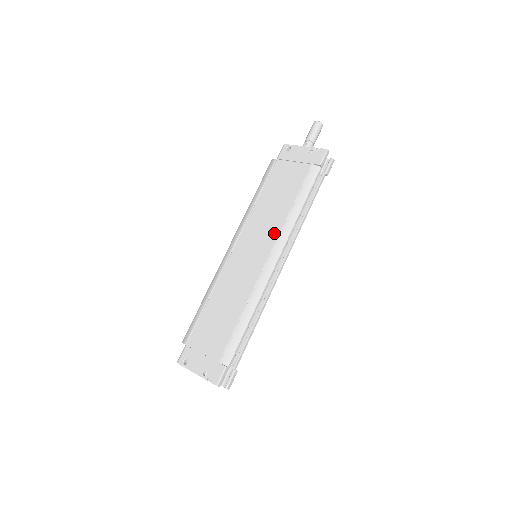
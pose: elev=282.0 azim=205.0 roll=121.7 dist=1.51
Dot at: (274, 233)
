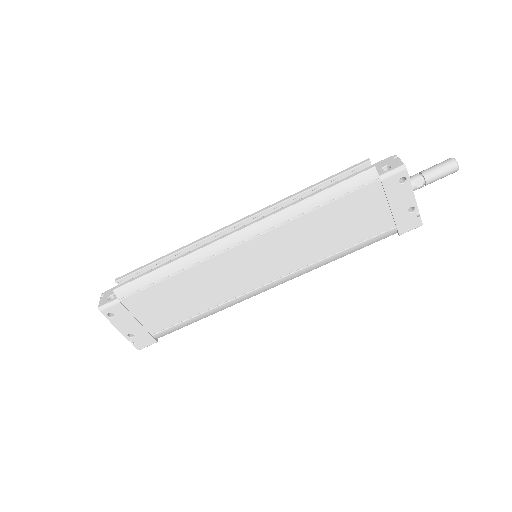
Dot at: (295, 265)
